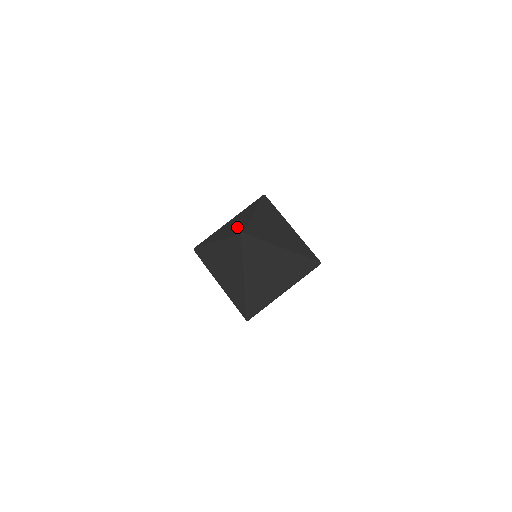
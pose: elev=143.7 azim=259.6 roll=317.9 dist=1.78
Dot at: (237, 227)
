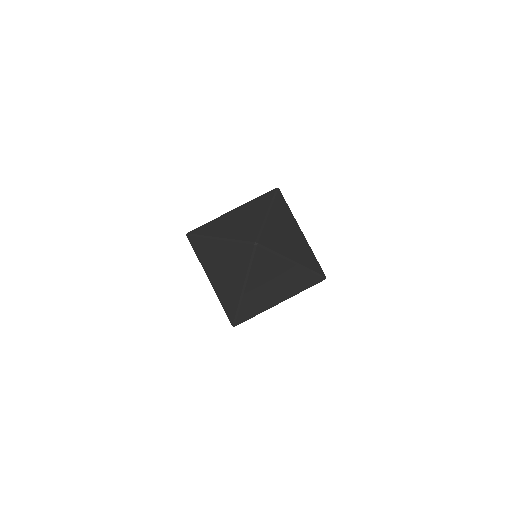
Dot at: (246, 227)
